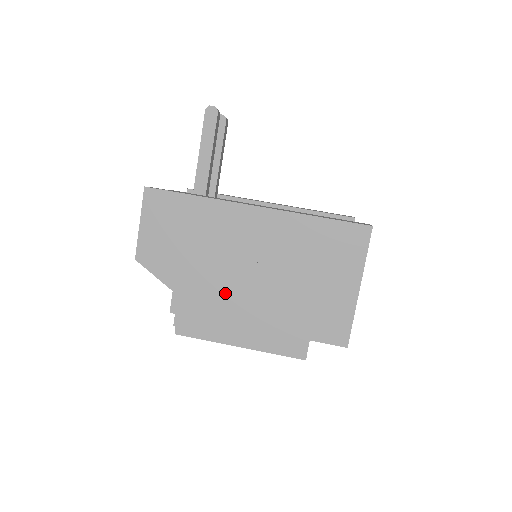
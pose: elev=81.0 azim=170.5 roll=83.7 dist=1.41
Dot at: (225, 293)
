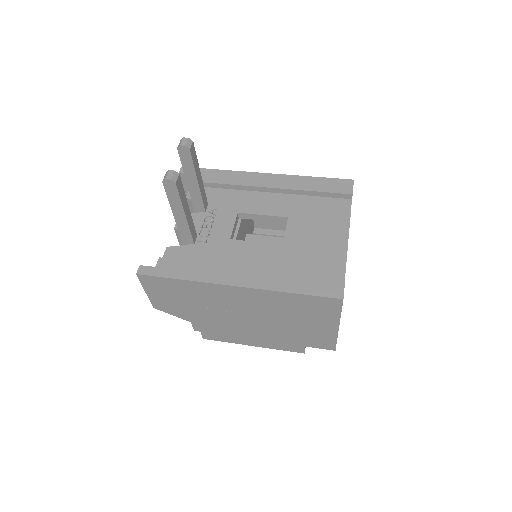
Dot at: (231, 325)
